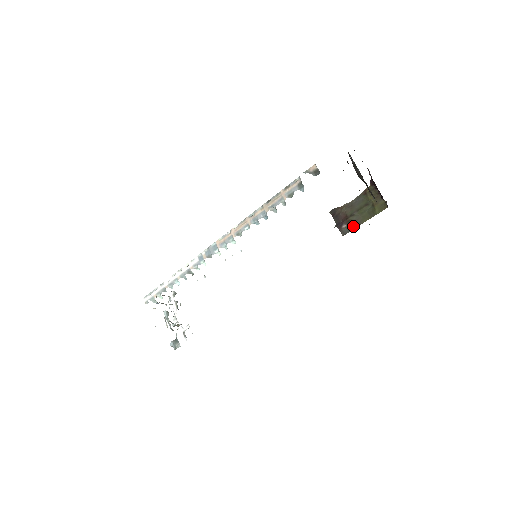
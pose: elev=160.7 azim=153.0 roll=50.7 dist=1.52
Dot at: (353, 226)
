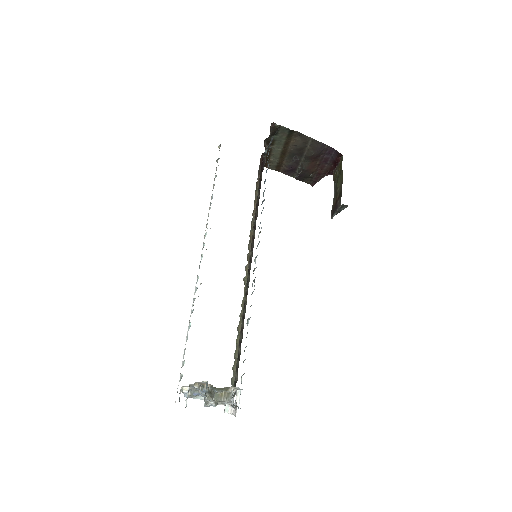
Dot at: (341, 192)
